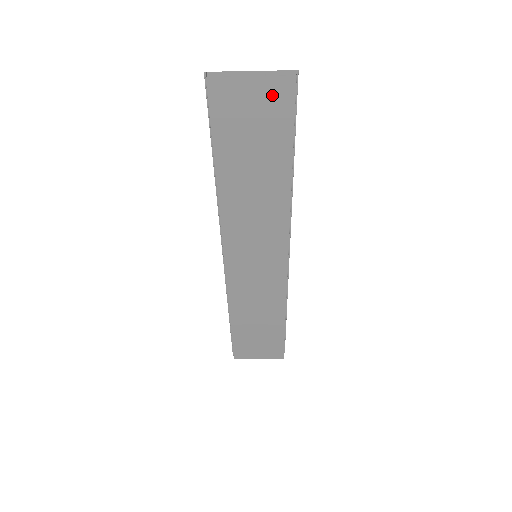
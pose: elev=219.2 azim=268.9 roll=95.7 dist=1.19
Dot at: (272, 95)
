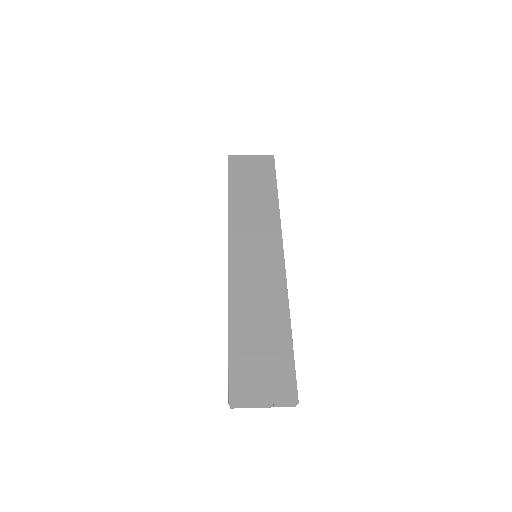
Dot at: occluded
